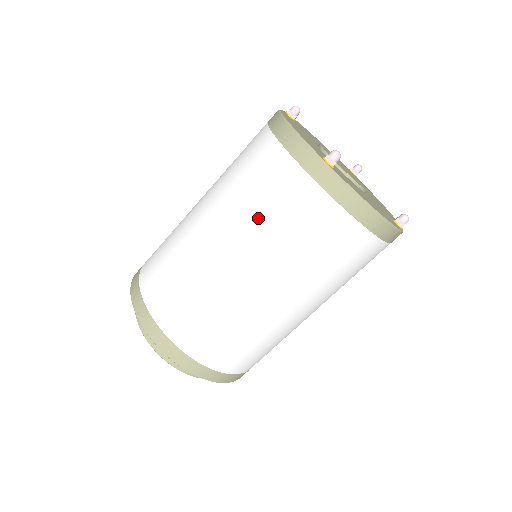
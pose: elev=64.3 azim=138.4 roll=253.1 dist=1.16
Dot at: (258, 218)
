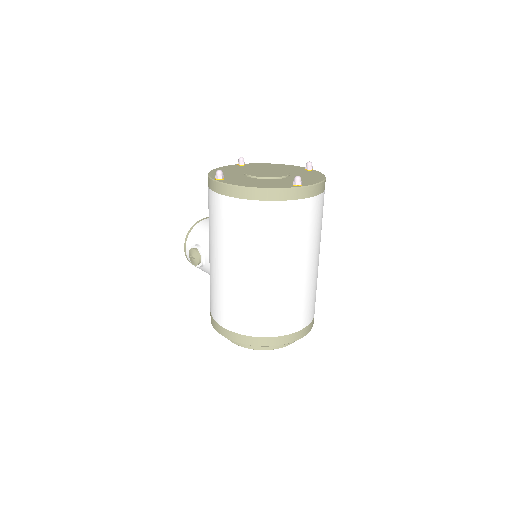
Dot at: (292, 241)
